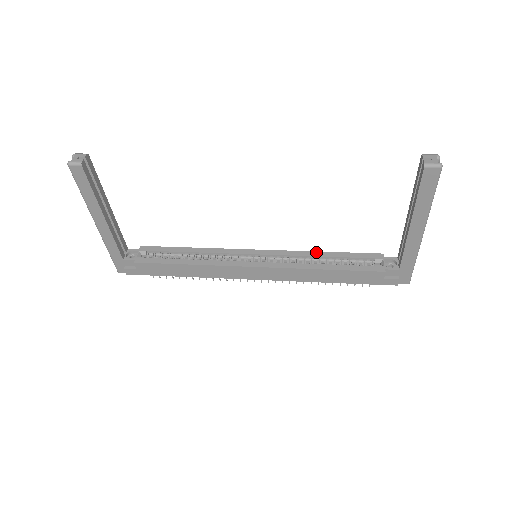
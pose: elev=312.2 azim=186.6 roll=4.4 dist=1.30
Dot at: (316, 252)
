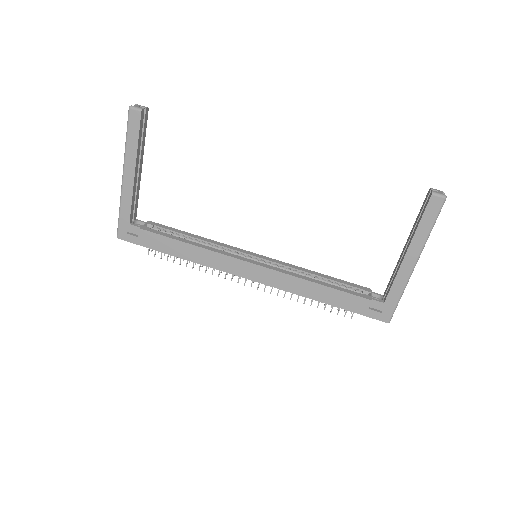
Dot at: occluded
